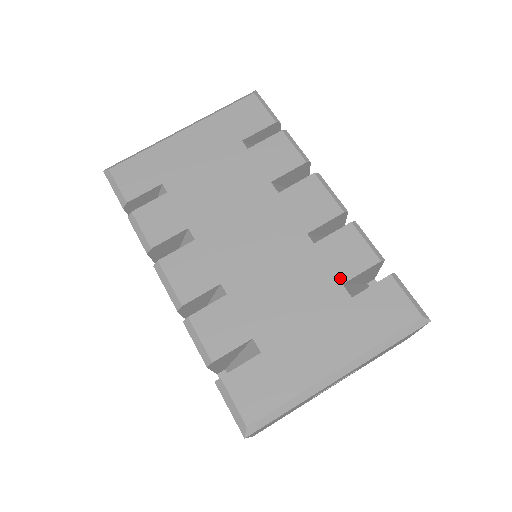
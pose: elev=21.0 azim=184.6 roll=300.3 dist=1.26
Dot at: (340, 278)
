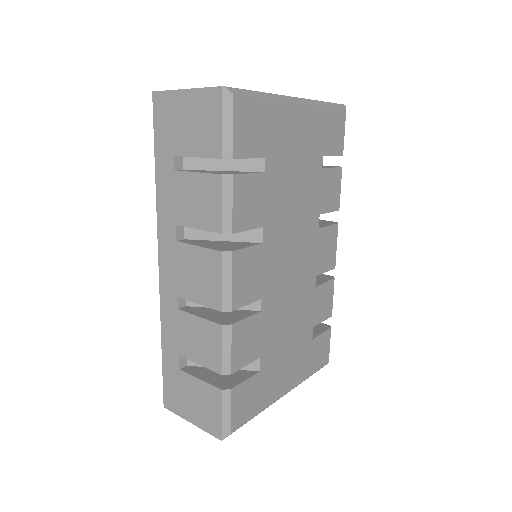
Dot at: (314, 322)
